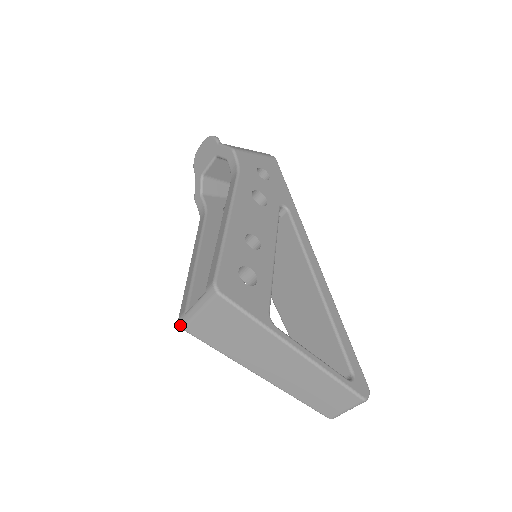
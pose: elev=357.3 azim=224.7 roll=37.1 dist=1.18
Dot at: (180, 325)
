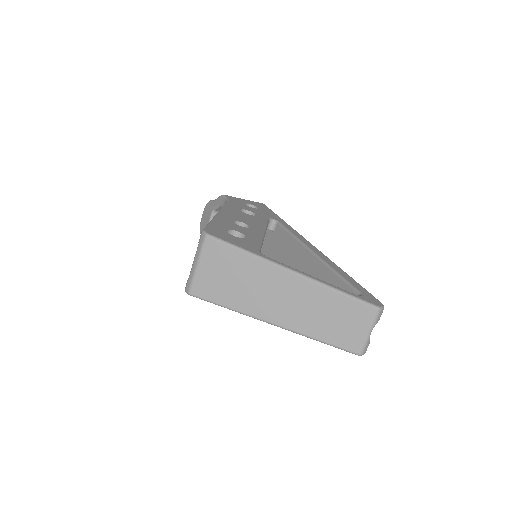
Dot at: (186, 292)
